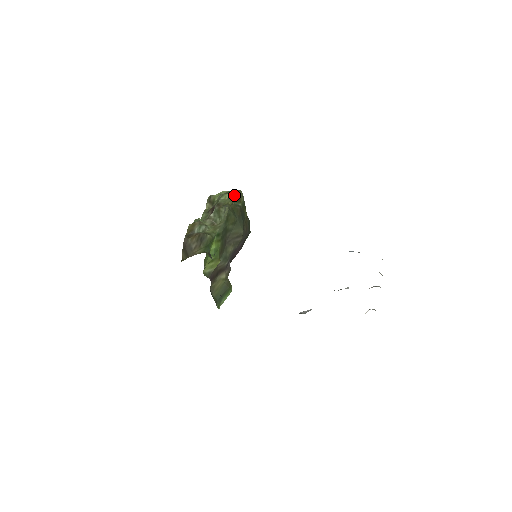
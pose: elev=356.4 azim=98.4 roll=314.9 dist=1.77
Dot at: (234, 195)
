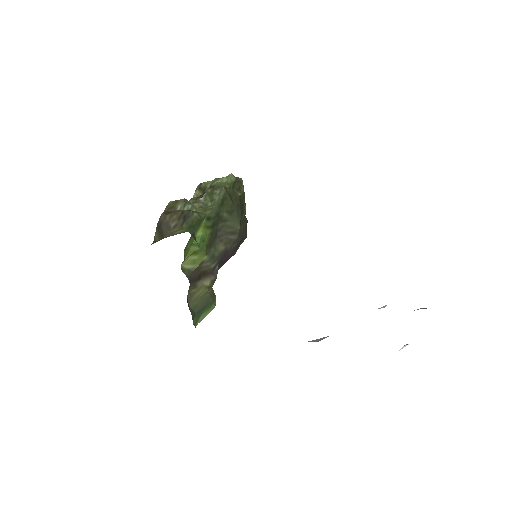
Dot at: (233, 181)
